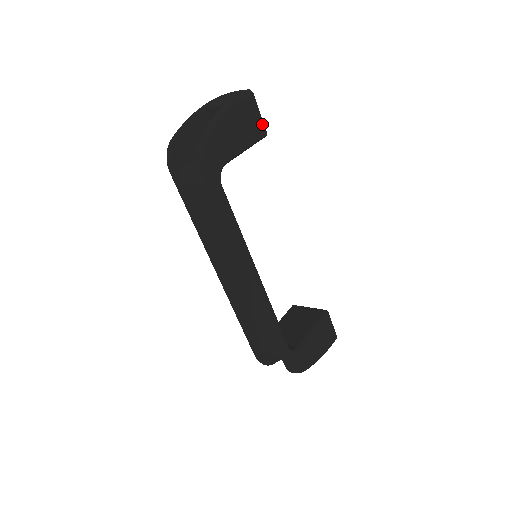
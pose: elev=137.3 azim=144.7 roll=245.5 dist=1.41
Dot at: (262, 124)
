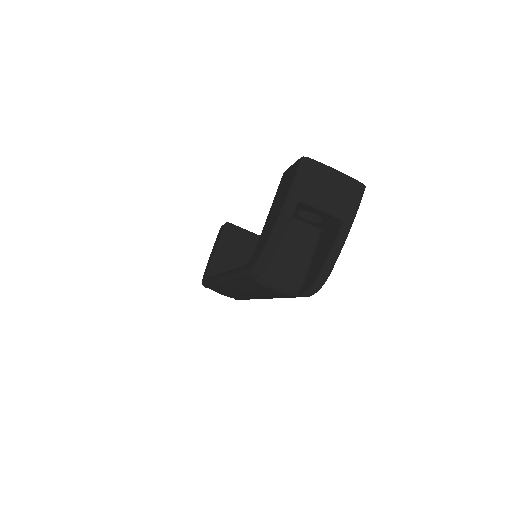
Dot at: occluded
